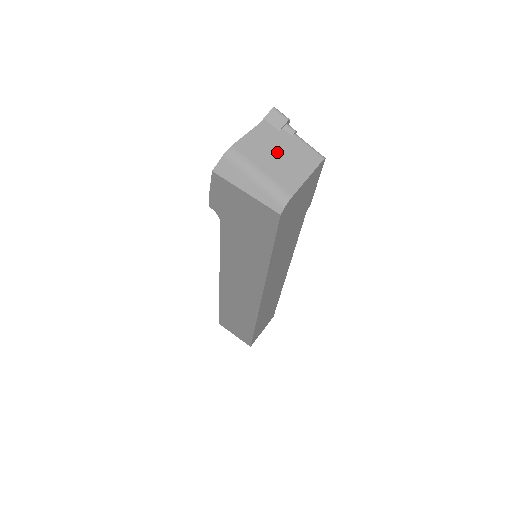
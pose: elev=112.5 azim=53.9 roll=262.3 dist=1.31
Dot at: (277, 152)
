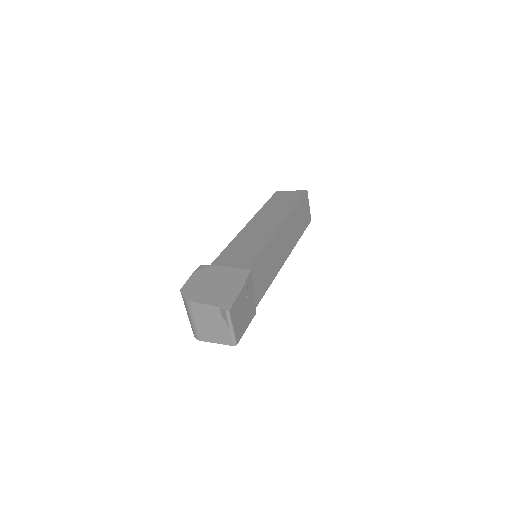
Dot at: (211, 323)
